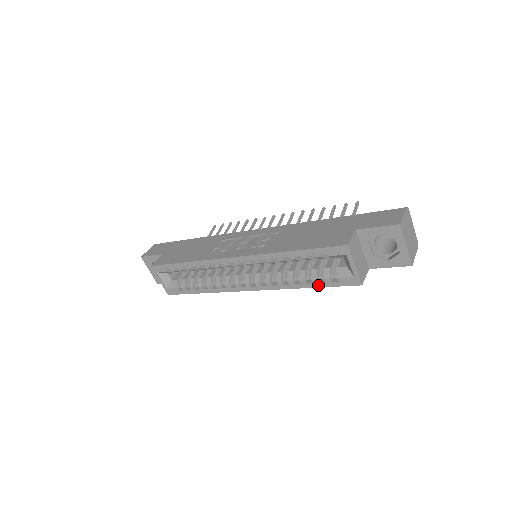
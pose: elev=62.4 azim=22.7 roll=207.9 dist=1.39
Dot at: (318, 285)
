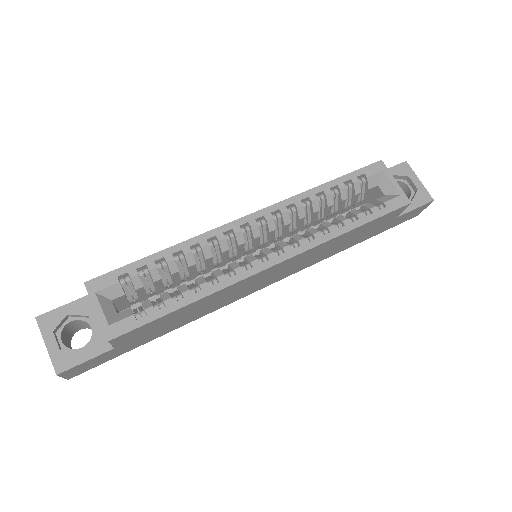
Dot at: (365, 220)
